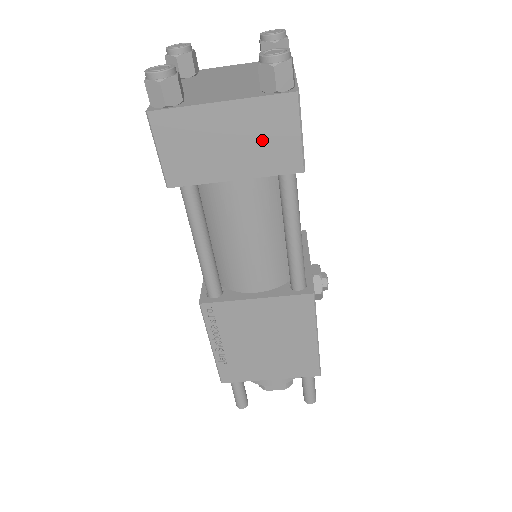
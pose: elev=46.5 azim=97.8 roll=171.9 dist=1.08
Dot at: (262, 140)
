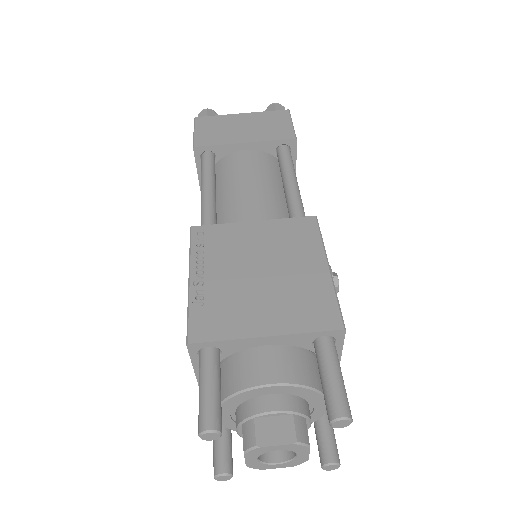
Dot at: (266, 126)
